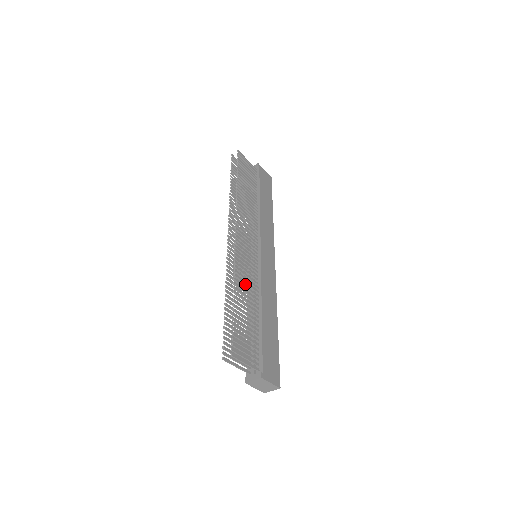
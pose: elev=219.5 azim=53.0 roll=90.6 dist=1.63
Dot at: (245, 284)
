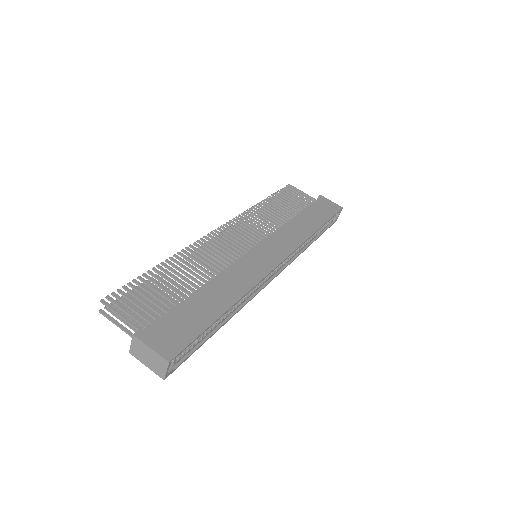
Dot at: occluded
